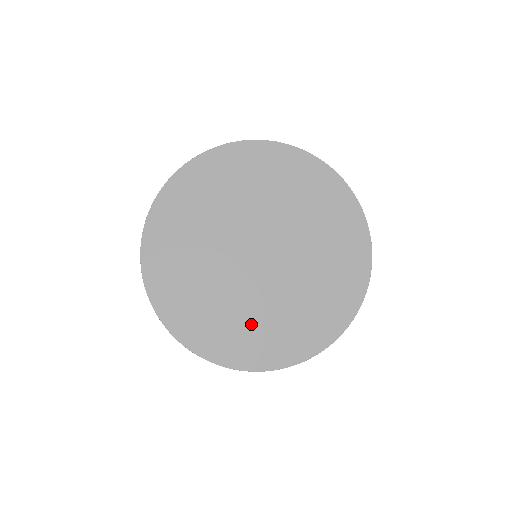
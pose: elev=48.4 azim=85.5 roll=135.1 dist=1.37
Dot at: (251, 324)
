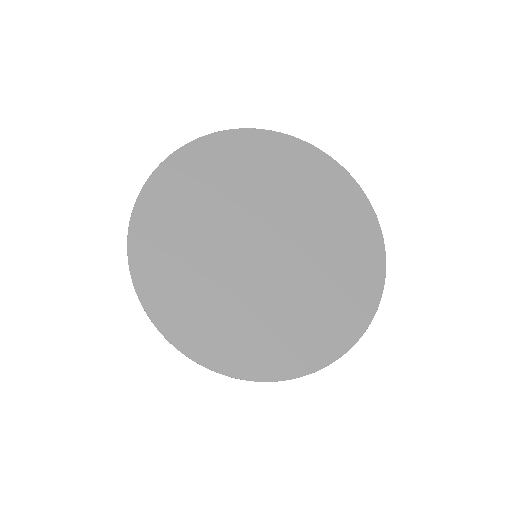
Dot at: (255, 323)
